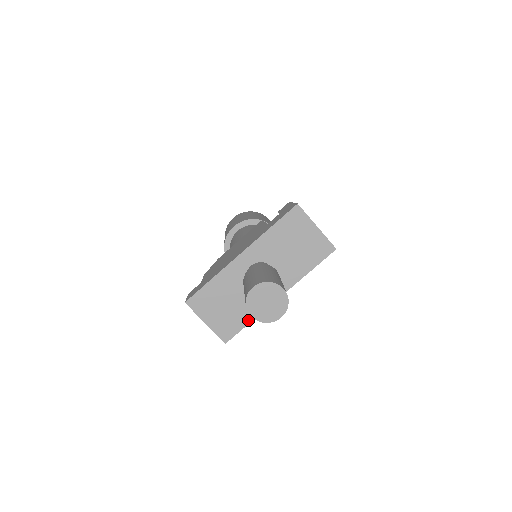
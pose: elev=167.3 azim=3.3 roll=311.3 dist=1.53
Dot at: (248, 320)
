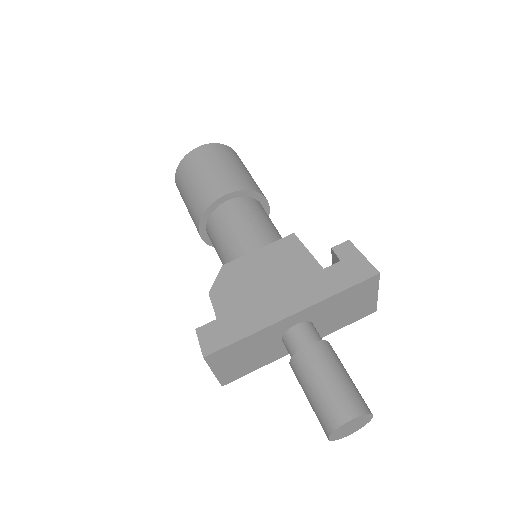
Dot at: (258, 367)
